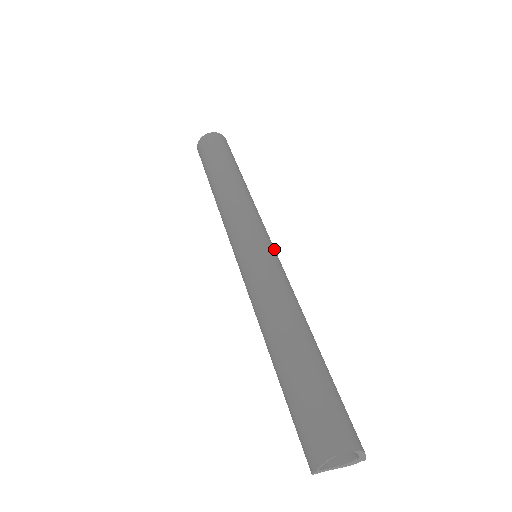
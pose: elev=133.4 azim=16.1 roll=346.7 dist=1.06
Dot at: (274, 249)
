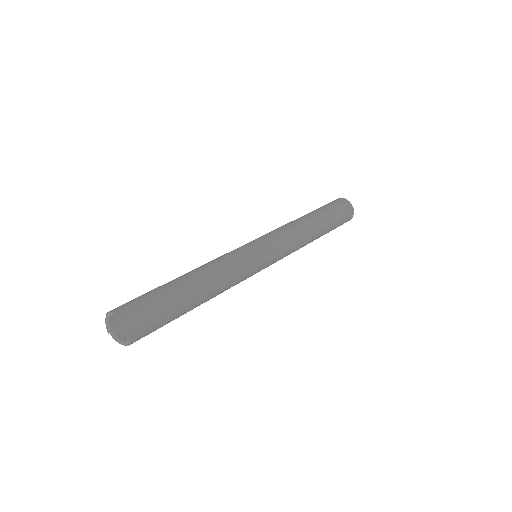
Dot at: (255, 245)
